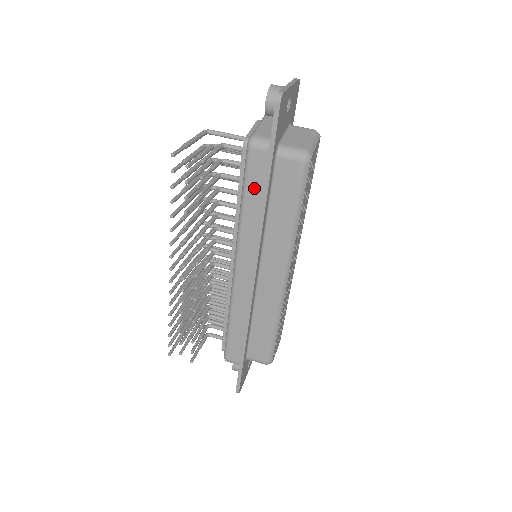
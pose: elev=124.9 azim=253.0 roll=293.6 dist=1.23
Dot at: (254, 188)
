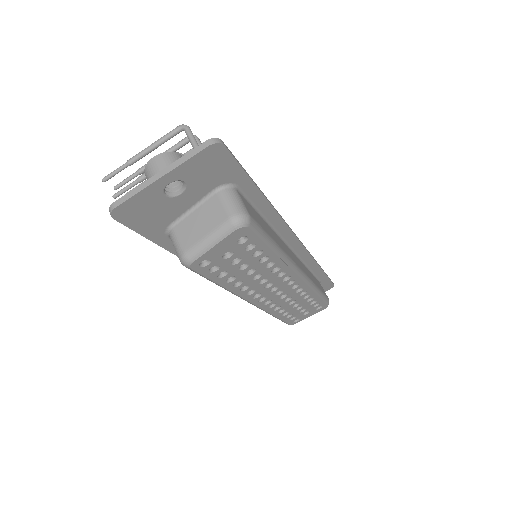
Dot at: occluded
